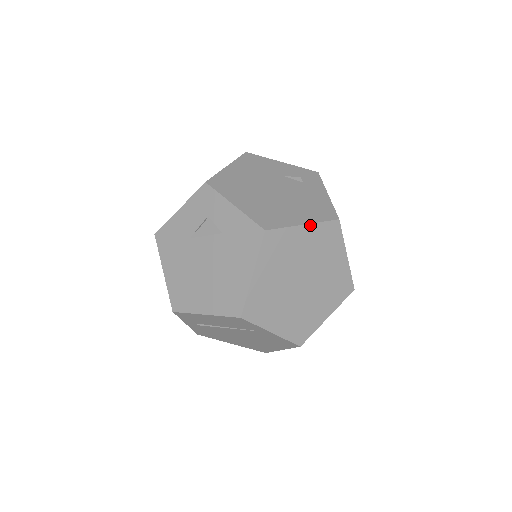
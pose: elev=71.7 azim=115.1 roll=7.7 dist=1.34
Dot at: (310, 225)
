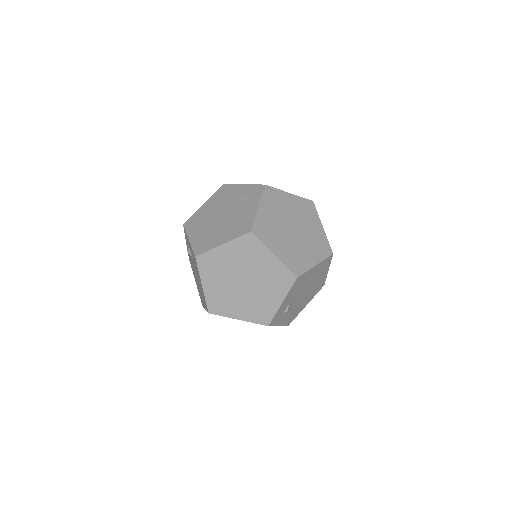
Dot at: (228, 243)
